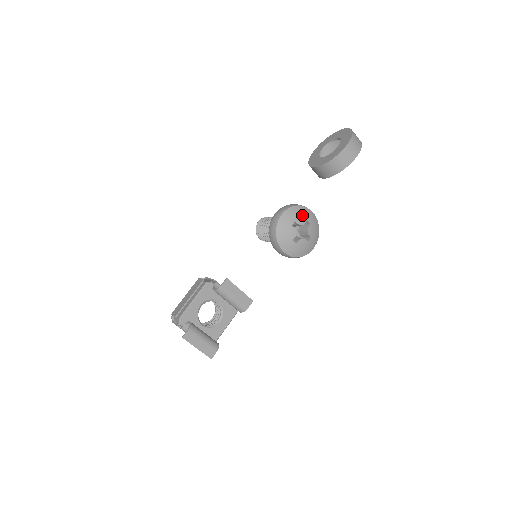
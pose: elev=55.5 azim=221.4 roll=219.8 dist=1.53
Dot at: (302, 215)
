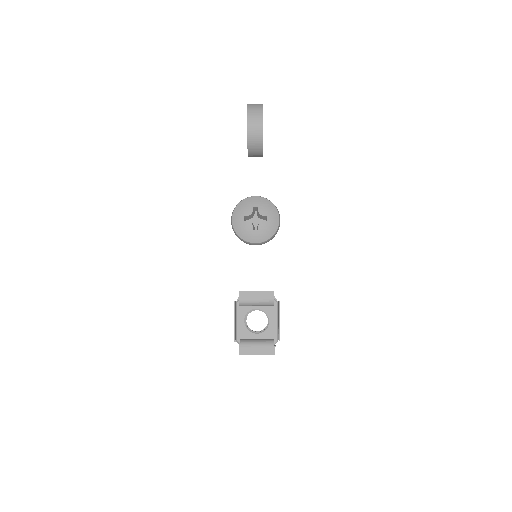
Dot at: (246, 207)
